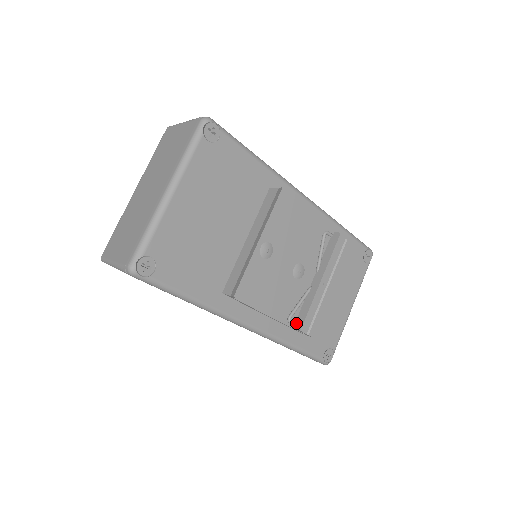
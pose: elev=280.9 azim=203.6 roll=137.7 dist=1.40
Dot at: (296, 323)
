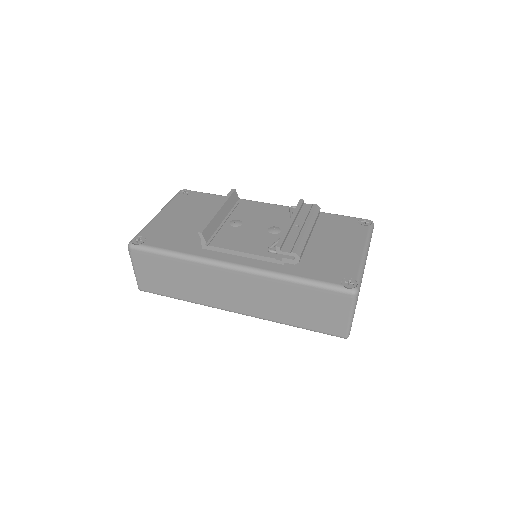
Dot at: occluded
